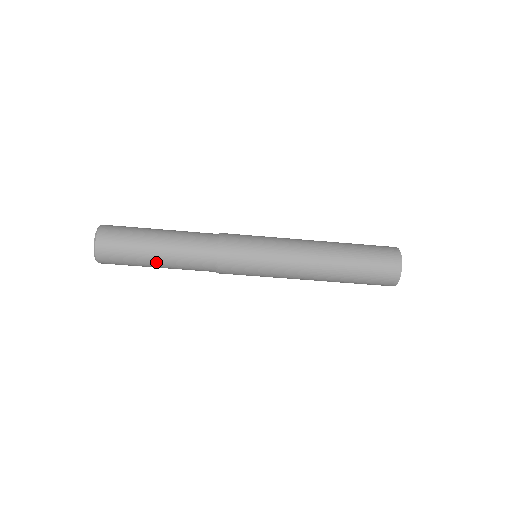
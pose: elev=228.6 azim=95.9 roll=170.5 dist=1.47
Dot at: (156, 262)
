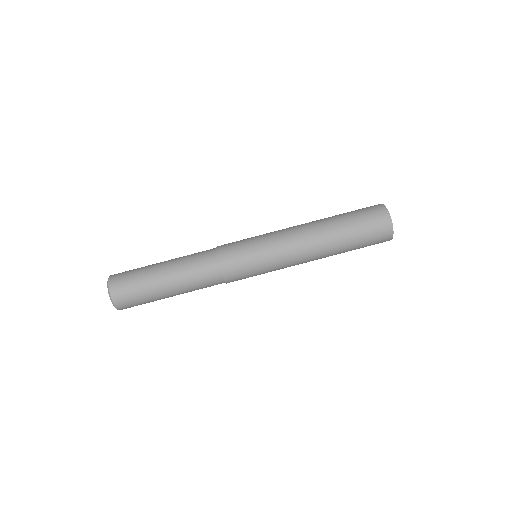
Dot at: (163, 273)
